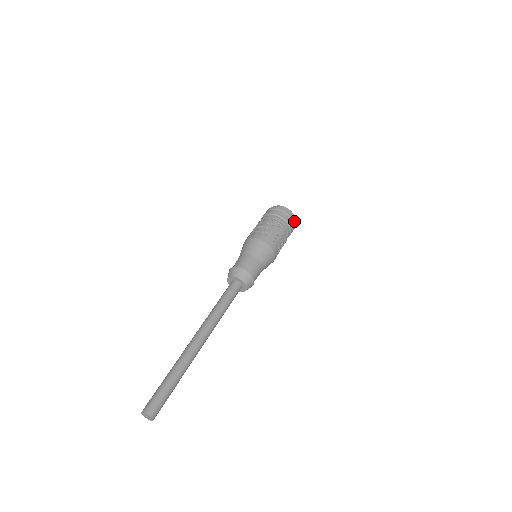
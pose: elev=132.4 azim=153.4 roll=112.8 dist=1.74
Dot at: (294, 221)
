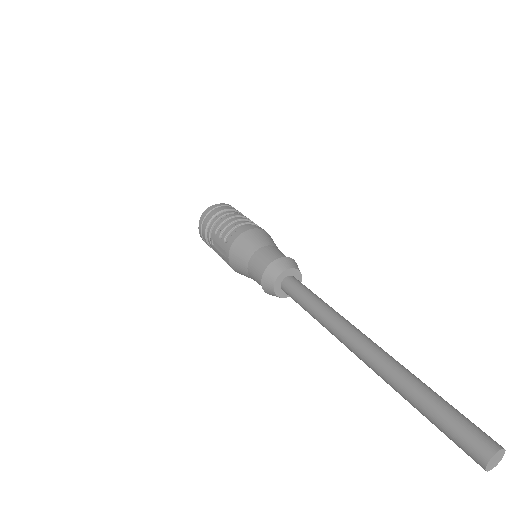
Dot at: occluded
